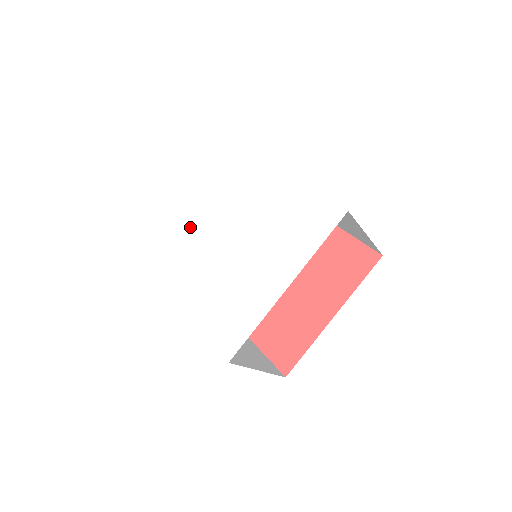
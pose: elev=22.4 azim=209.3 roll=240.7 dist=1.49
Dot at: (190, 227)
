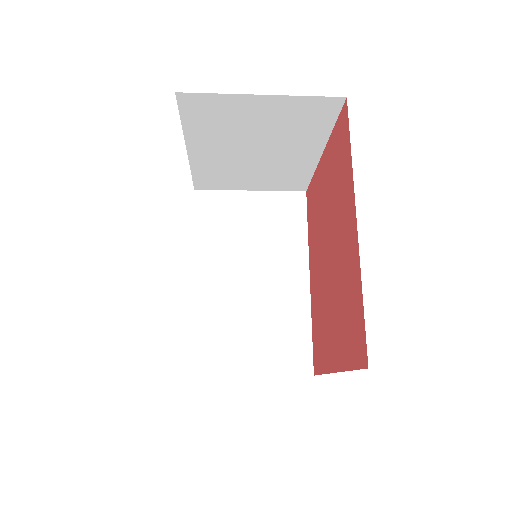
Dot at: occluded
